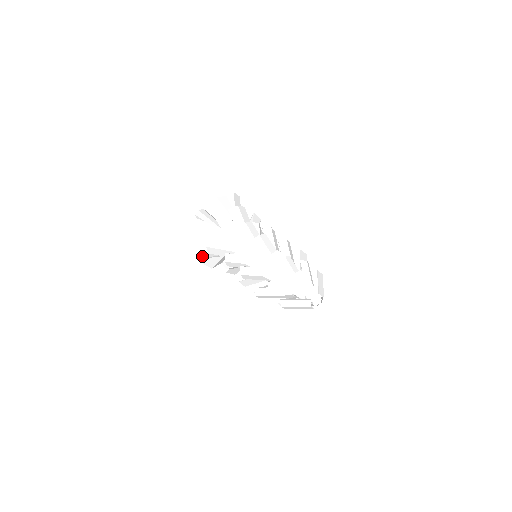
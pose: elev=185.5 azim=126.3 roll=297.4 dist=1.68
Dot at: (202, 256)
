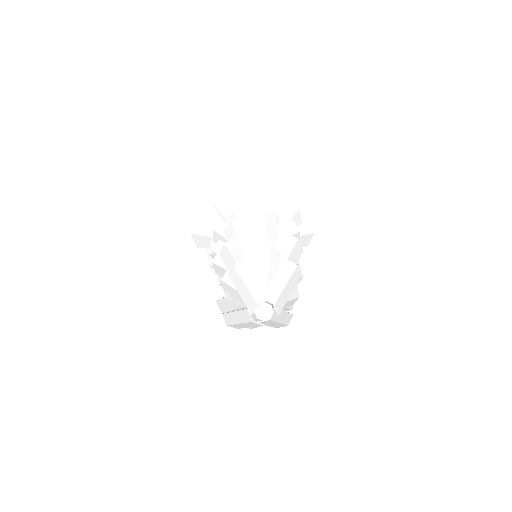
Dot at: occluded
